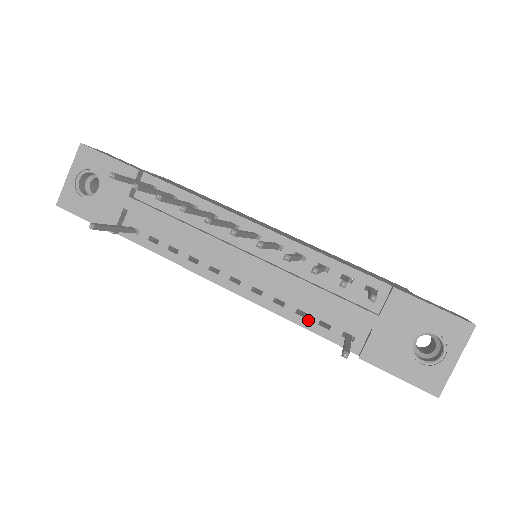
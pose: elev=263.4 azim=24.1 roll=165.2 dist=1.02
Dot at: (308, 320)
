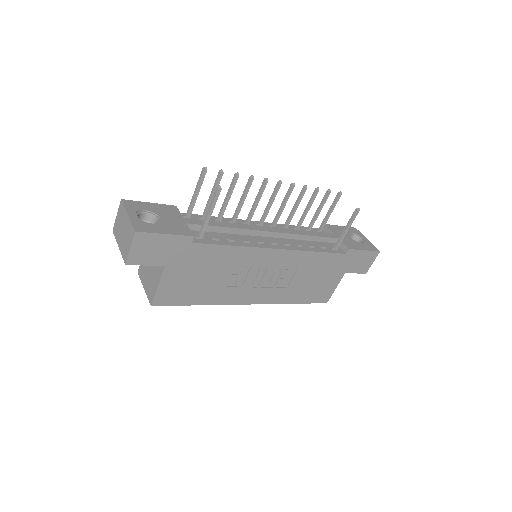
Dot at: (317, 249)
